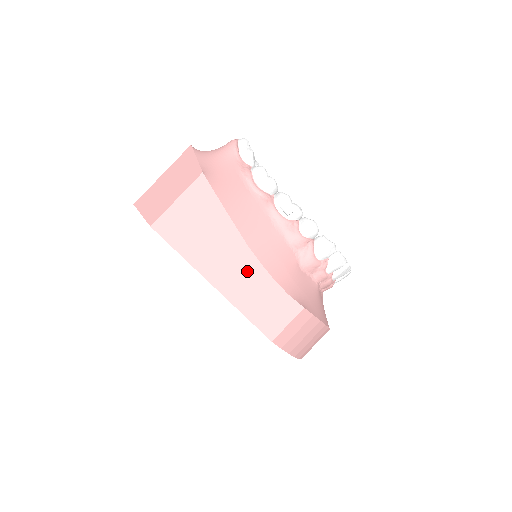
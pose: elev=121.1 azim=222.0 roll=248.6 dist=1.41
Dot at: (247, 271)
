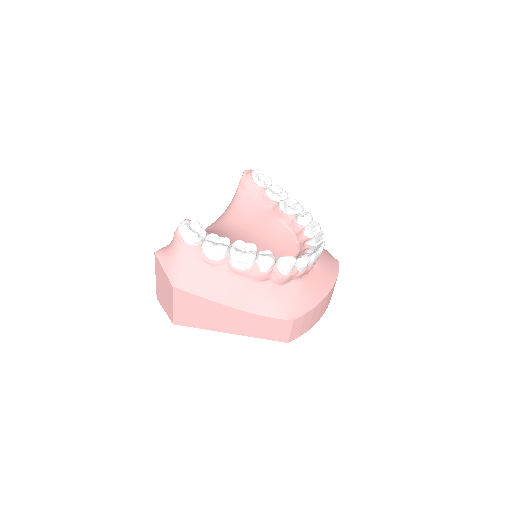
Dot at: (244, 319)
